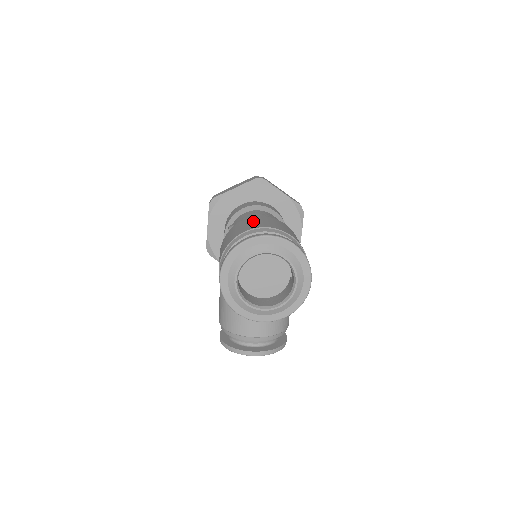
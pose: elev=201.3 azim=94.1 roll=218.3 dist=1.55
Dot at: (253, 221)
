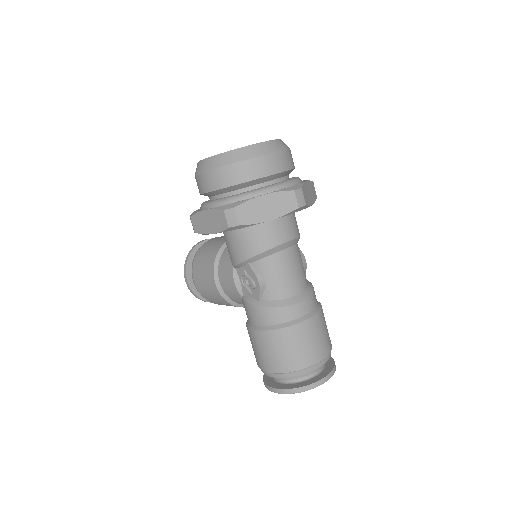
Dot at: (308, 340)
